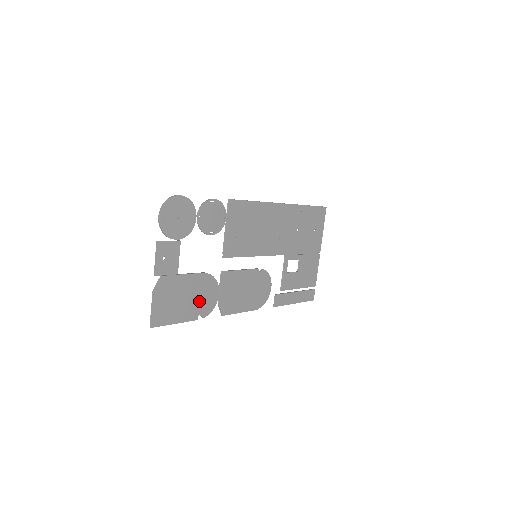
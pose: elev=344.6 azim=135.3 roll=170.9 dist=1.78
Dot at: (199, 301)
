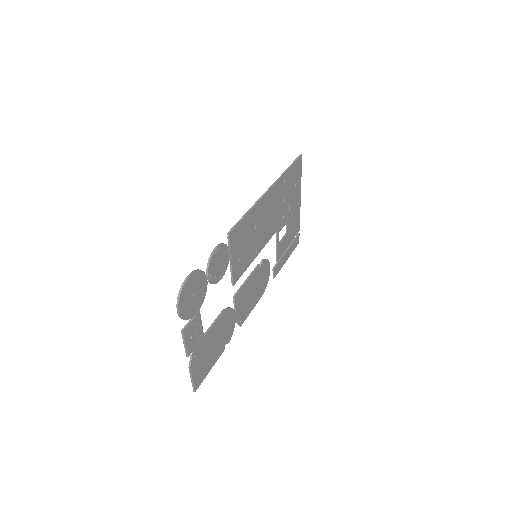
Dot at: (223, 336)
